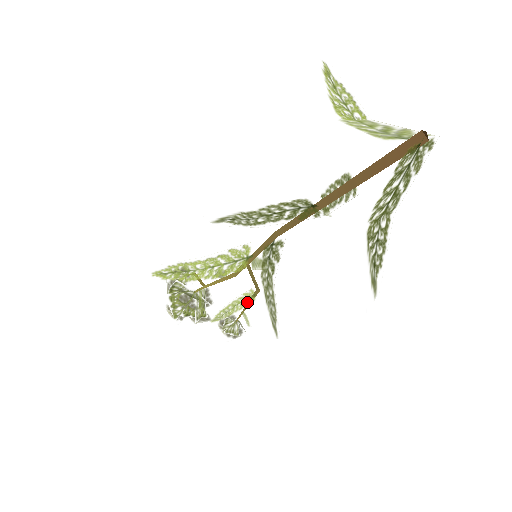
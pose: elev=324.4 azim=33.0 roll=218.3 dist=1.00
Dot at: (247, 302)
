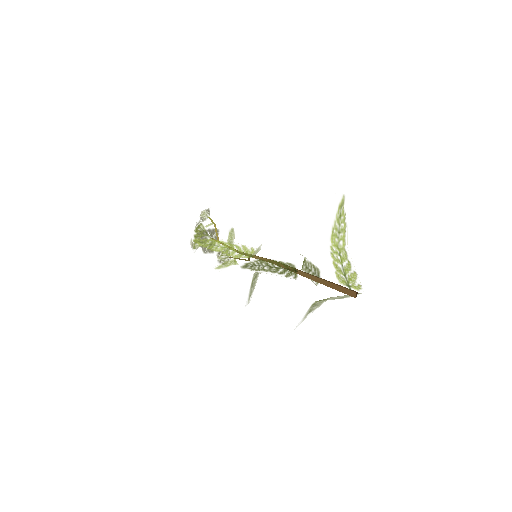
Dot at: occluded
